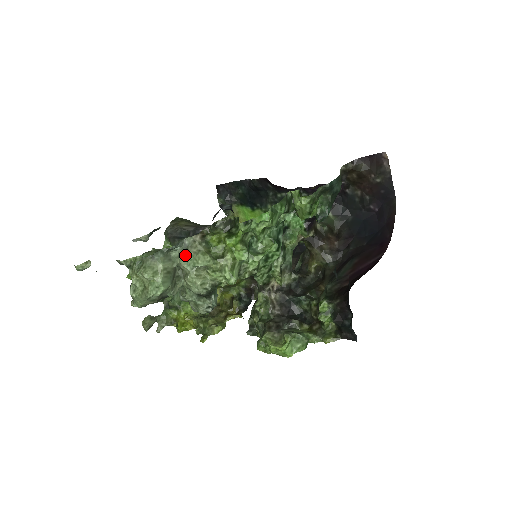
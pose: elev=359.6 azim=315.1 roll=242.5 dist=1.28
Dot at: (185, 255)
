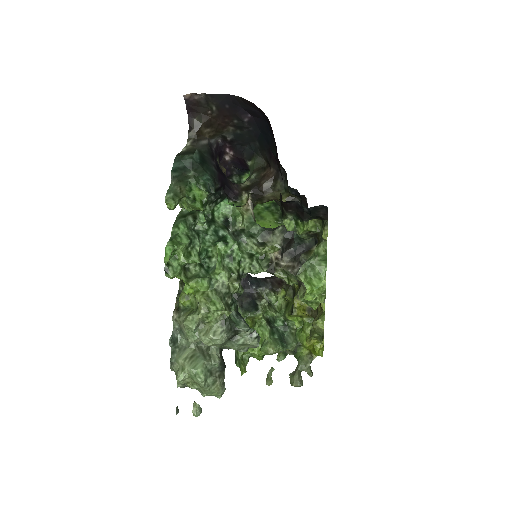
Dot at: (184, 335)
